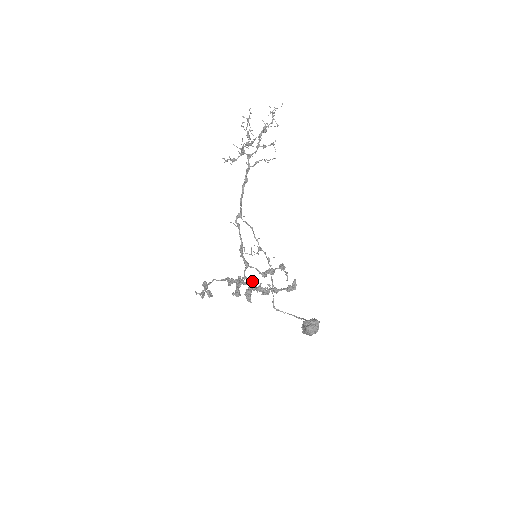
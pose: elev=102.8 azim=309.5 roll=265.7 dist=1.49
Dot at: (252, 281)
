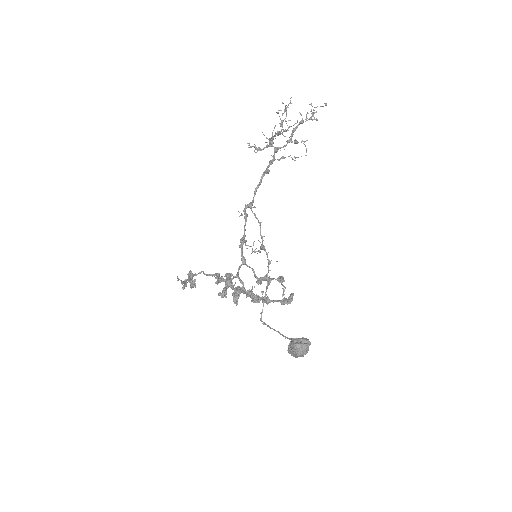
Dot at: occluded
